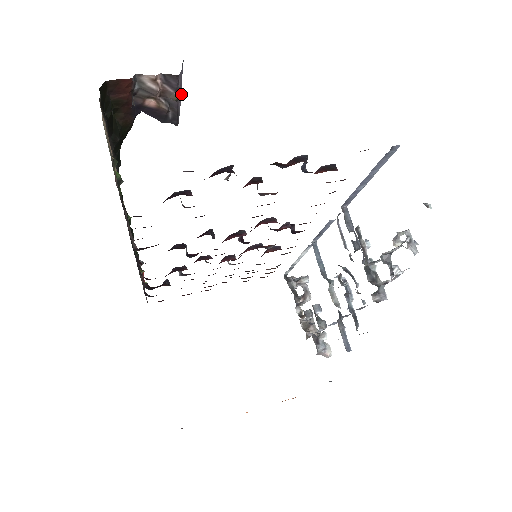
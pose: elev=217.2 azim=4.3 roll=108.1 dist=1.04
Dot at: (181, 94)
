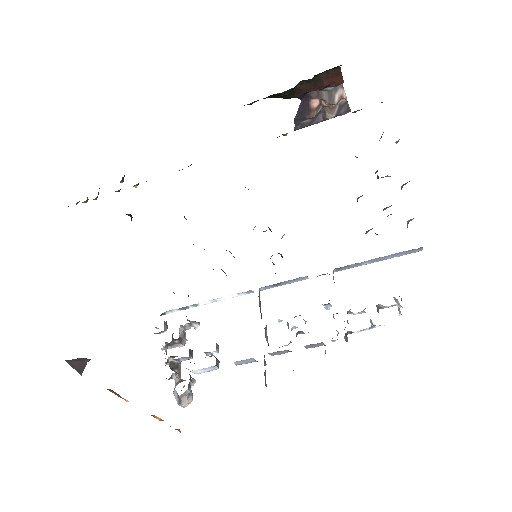
Dot at: occluded
